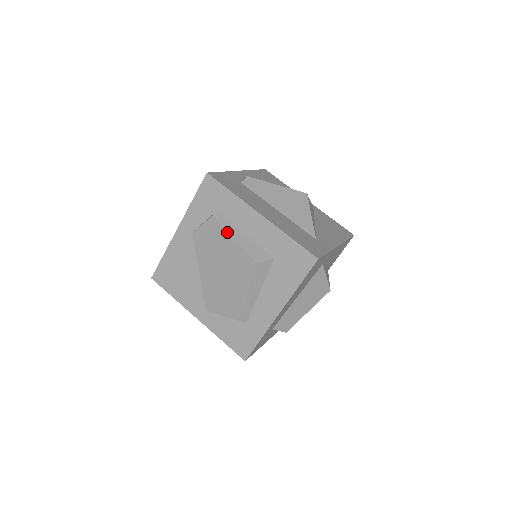
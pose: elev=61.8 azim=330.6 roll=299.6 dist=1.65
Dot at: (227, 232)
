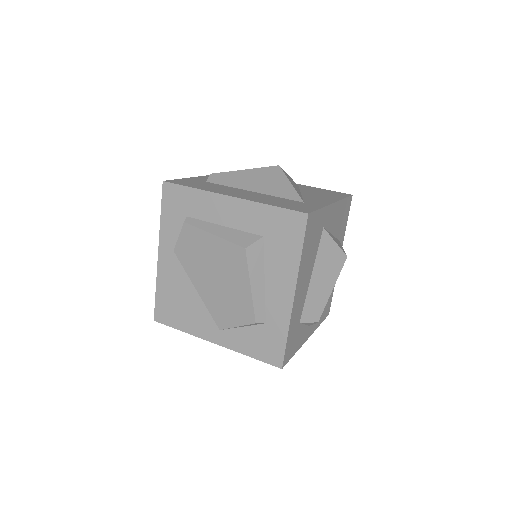
Dot at: (204, 231)
